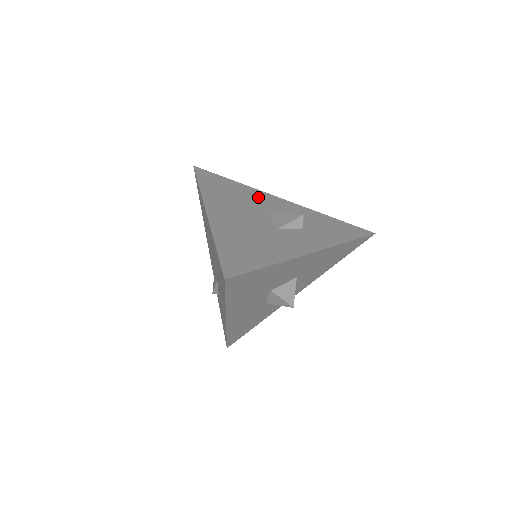
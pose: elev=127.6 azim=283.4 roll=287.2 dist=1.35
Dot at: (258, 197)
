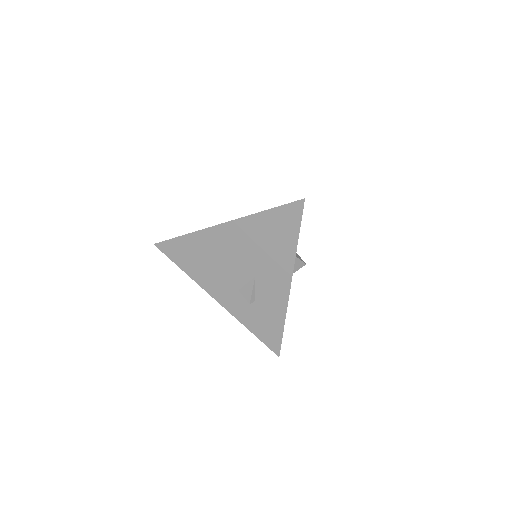
Dot at: occluded
